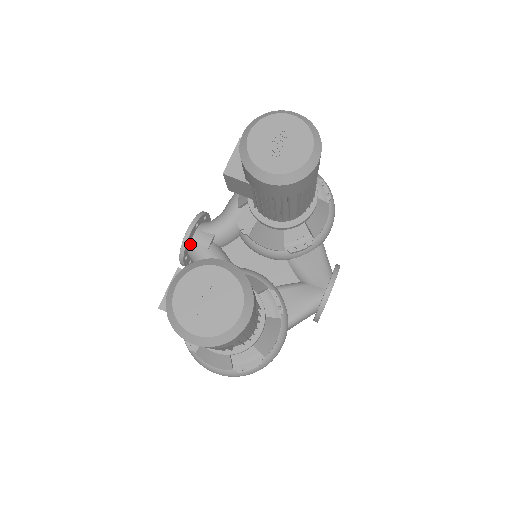
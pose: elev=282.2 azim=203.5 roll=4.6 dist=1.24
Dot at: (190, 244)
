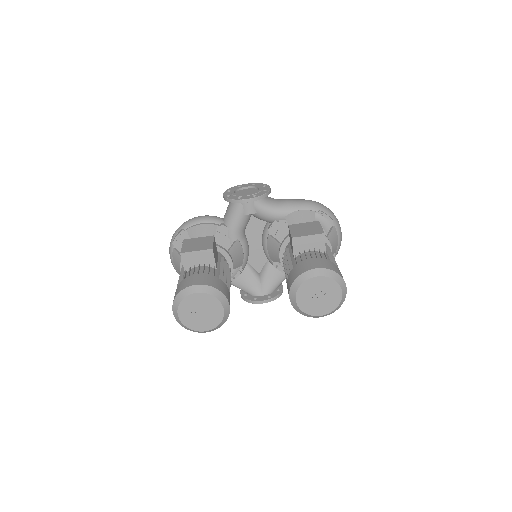
Dot at: occluded
